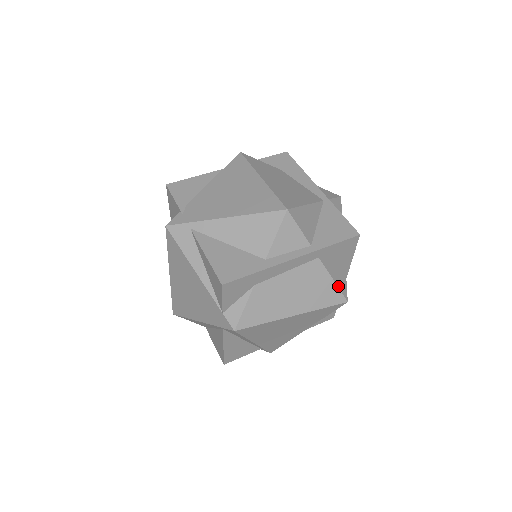
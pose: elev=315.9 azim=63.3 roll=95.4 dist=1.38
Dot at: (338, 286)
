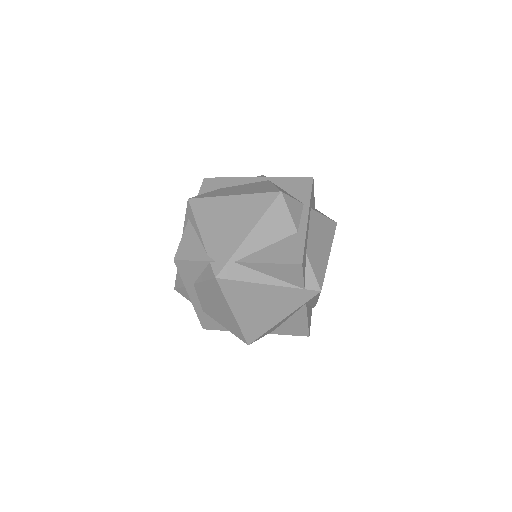
Dot at: (328, 218)
